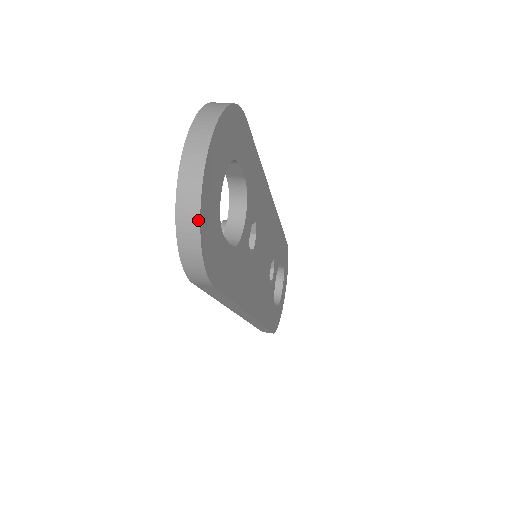
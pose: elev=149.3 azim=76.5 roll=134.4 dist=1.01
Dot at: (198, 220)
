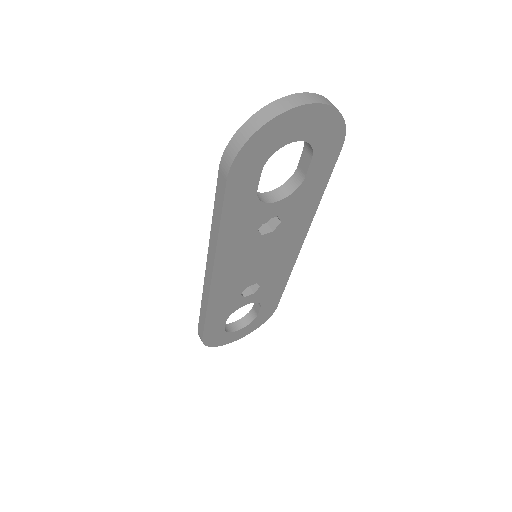
Dot at: (265, 123)
